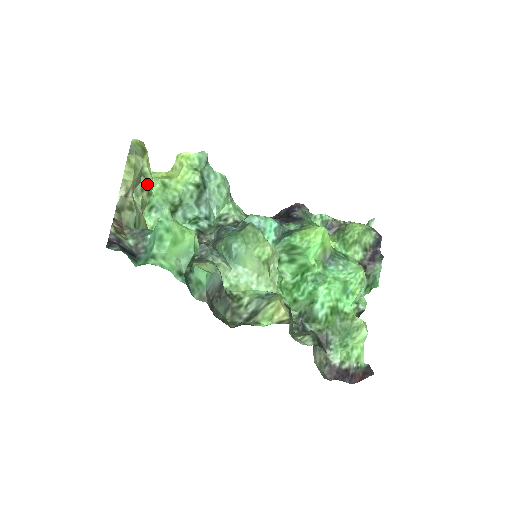
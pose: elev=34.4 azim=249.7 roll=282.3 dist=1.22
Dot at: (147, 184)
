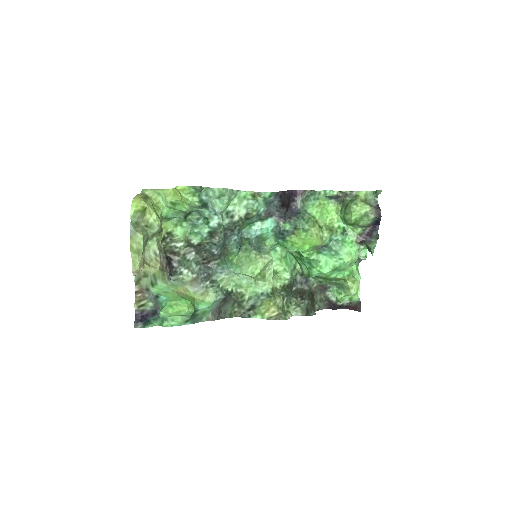
Dot at: (155, 232)
